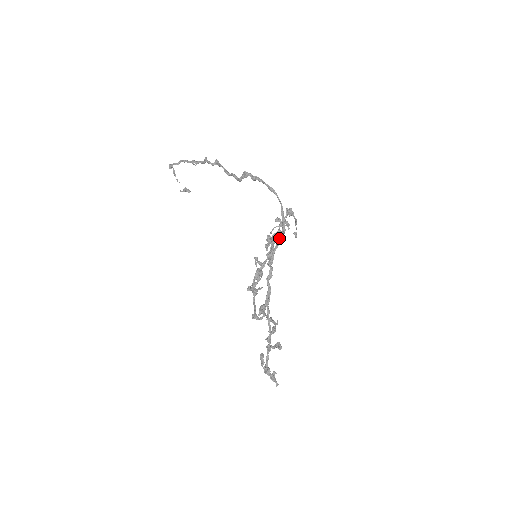
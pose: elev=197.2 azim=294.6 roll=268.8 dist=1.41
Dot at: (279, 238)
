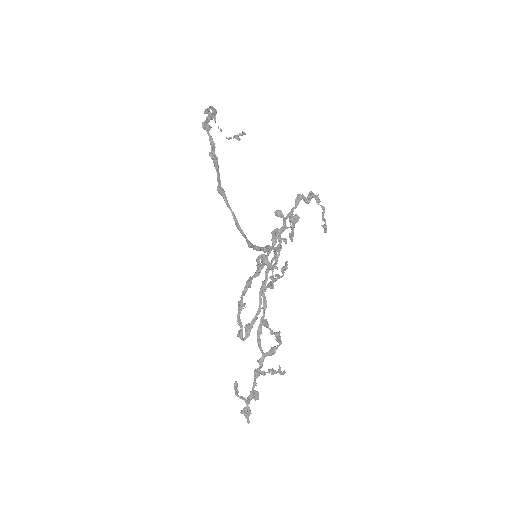
Dot at: (259, 248)
